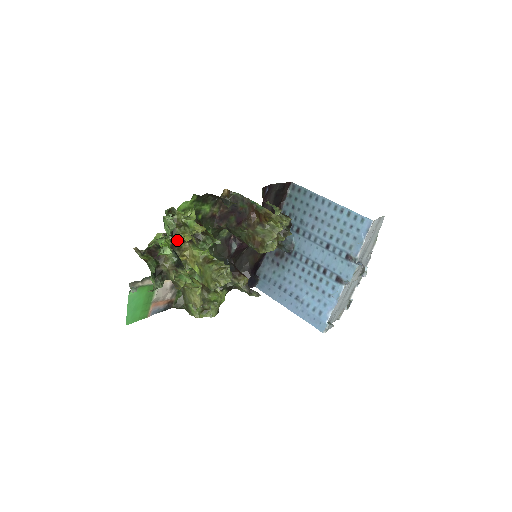
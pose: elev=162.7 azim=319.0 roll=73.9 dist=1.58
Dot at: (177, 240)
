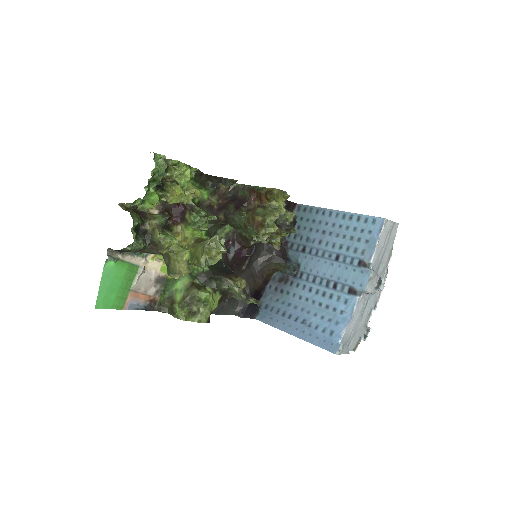
Dot at: (167, 198)
